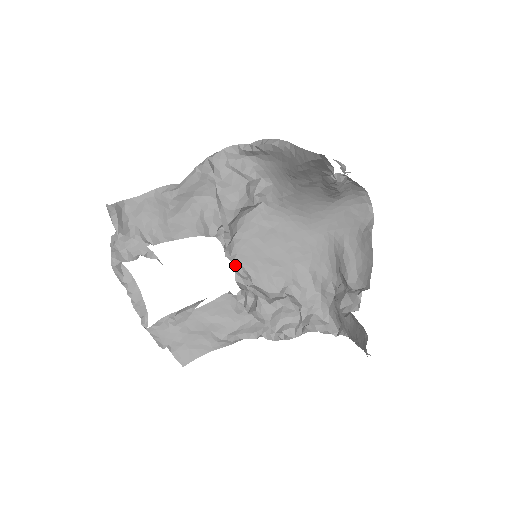
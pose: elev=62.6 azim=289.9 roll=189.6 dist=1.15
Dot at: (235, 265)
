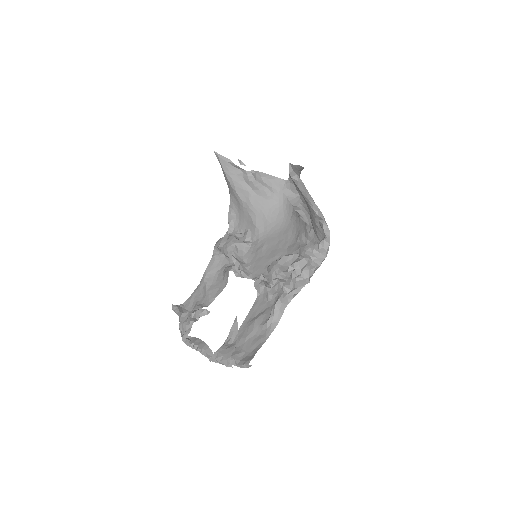
Dot at: (254, 279)
